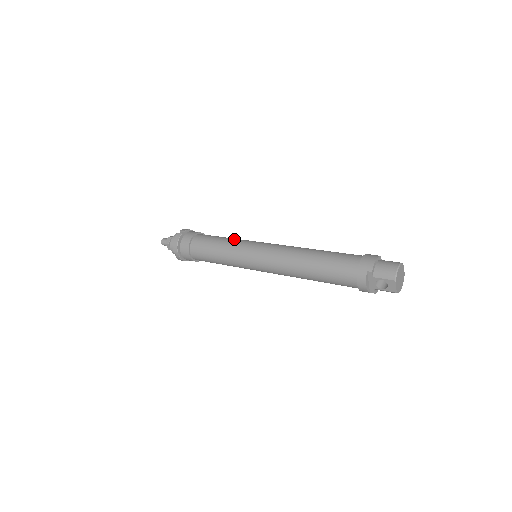
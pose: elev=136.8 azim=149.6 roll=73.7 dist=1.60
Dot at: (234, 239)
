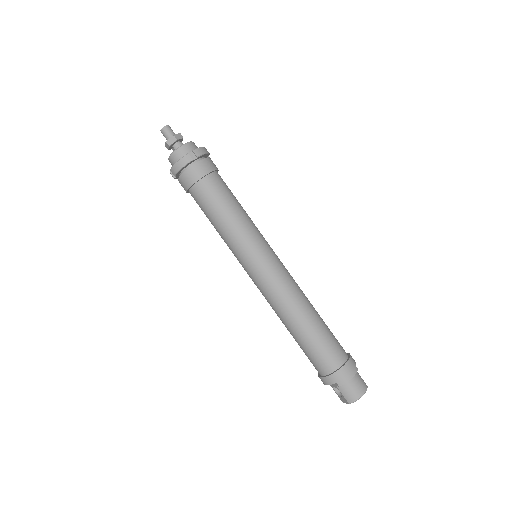
Dot at: (247, 224)
